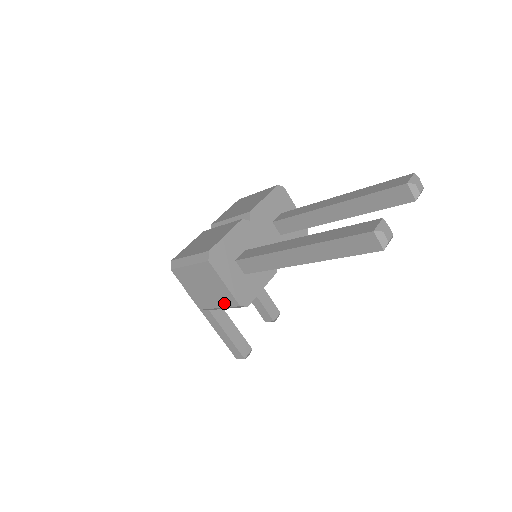
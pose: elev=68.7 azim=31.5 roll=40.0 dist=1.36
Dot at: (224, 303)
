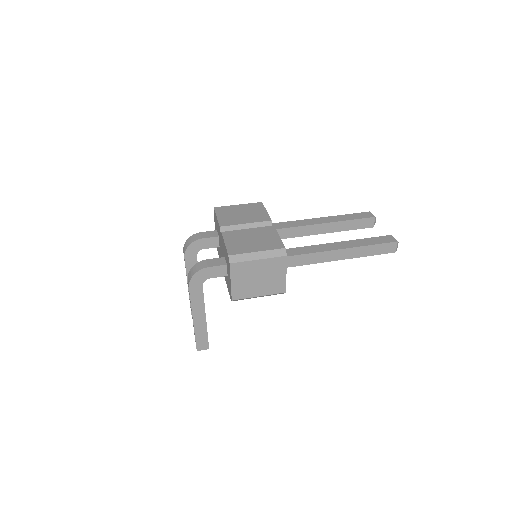
Dot at: (270, 291)
